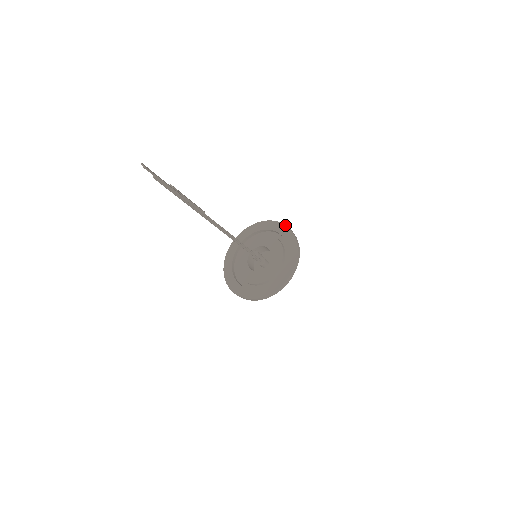
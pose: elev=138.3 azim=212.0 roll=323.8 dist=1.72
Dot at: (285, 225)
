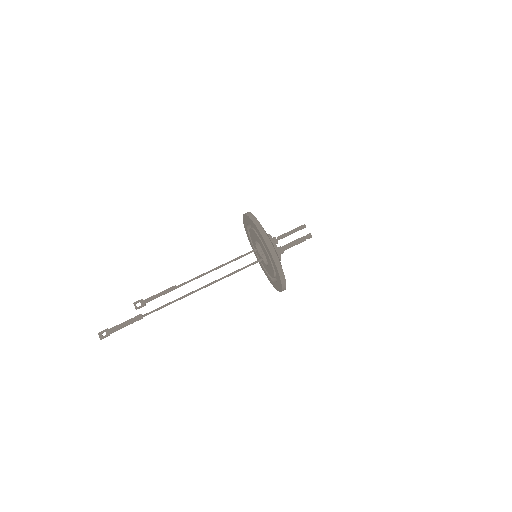
Dot at: (257, 229)
